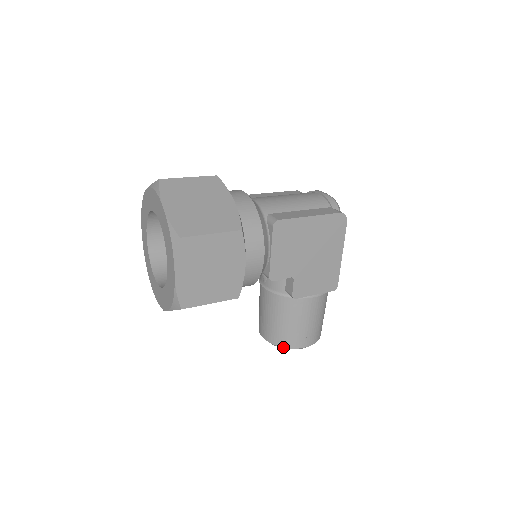
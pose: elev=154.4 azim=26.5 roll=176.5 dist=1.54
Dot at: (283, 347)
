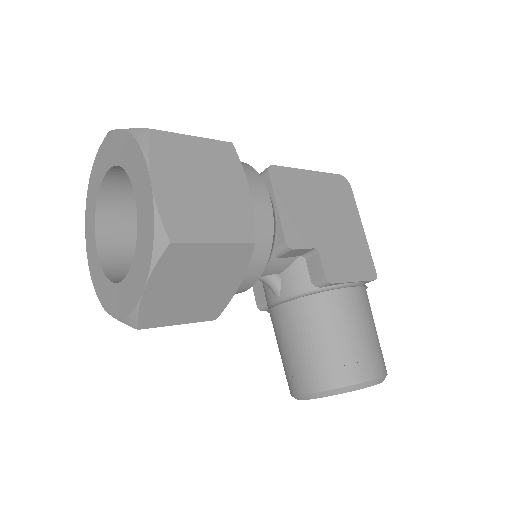
Dot at: (343, 386)
